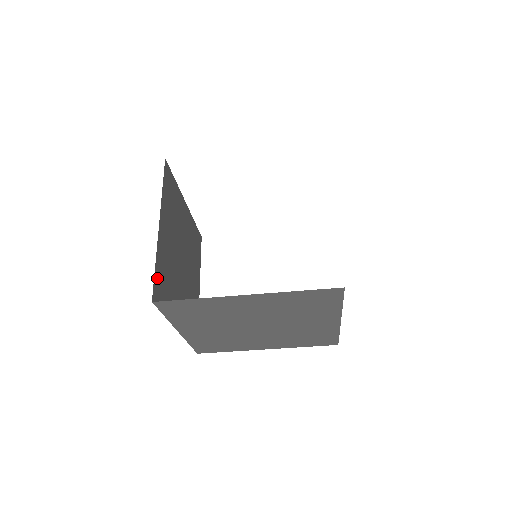
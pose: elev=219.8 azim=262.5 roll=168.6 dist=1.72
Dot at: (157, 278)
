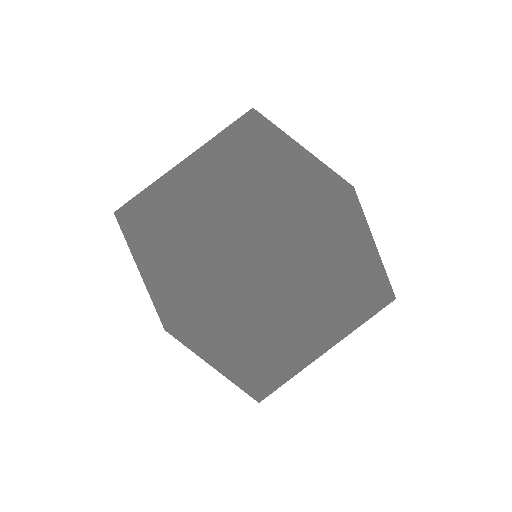
Dot at: occluded
